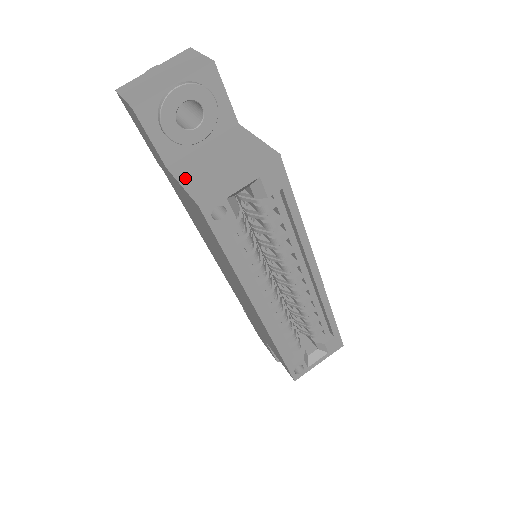
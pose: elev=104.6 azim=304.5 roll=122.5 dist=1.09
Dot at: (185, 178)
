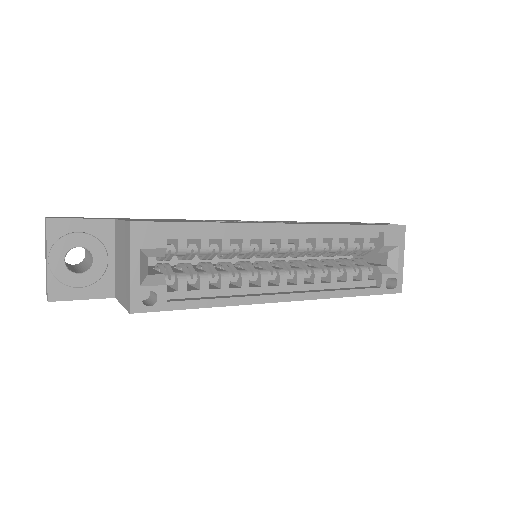
Dot at: (120, 297)
